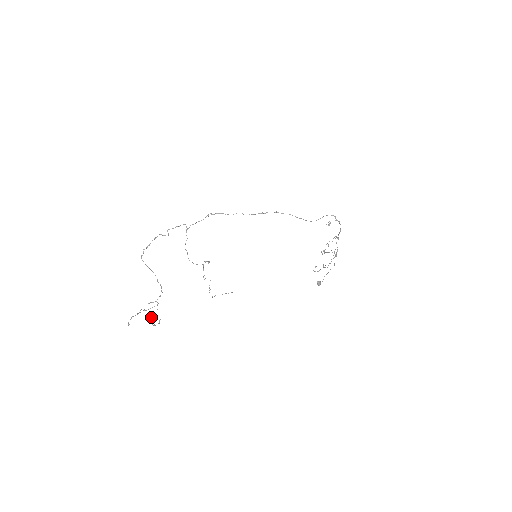
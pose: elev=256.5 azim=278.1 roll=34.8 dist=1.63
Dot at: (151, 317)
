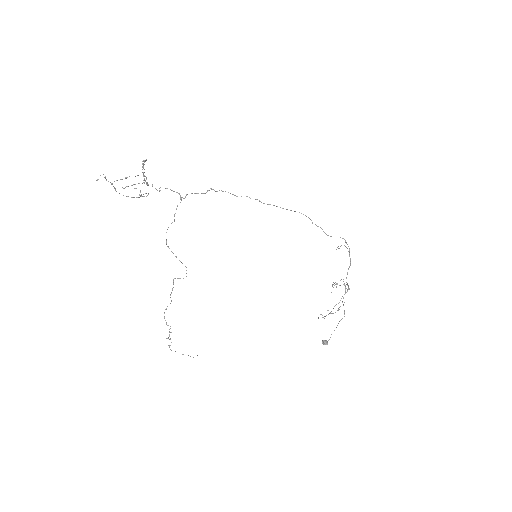
Dot at: occluded
